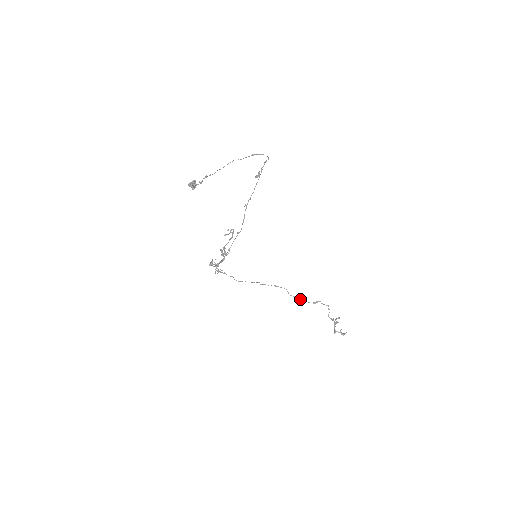
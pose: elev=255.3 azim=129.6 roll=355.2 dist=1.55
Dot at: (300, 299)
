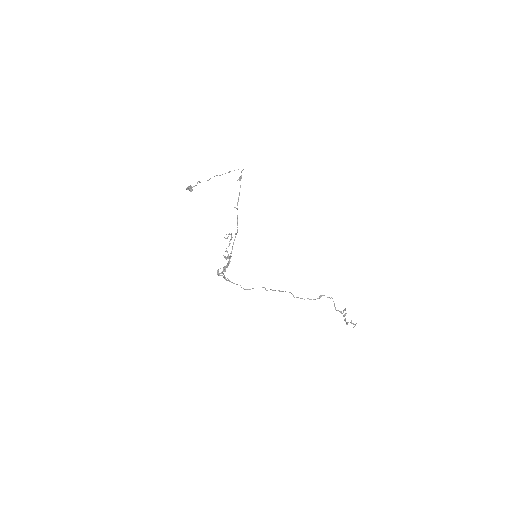
Dot at: occluded
